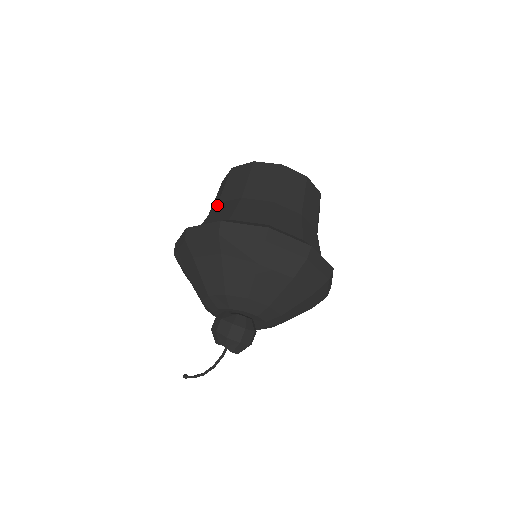
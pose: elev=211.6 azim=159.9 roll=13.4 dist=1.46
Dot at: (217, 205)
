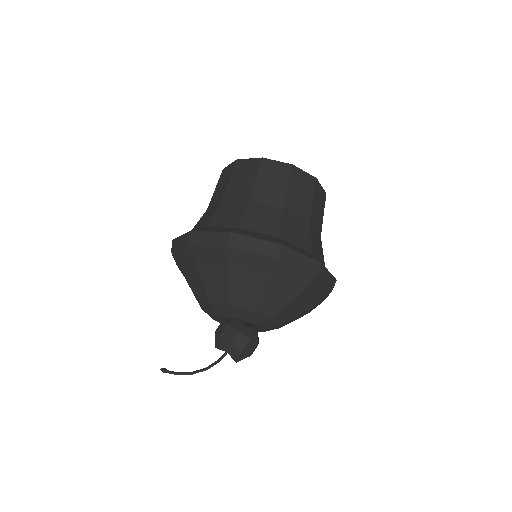
Dot at: (251, 204)
